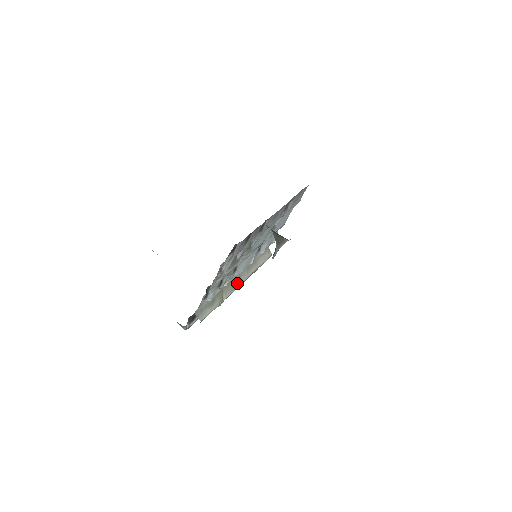
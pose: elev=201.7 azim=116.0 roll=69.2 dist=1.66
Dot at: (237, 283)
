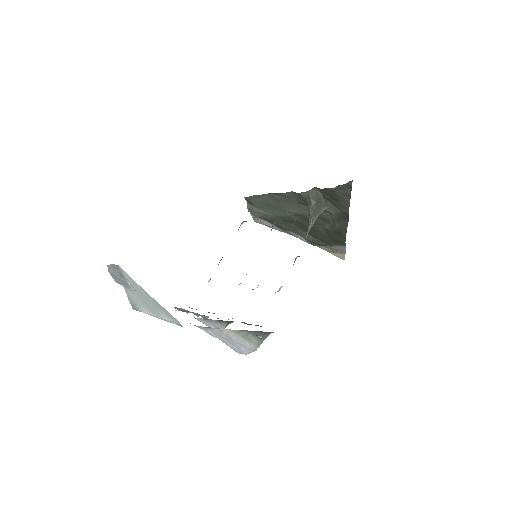
Dot at: occluded
